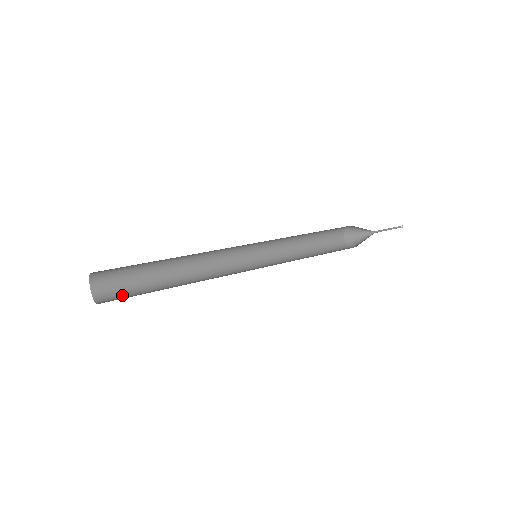
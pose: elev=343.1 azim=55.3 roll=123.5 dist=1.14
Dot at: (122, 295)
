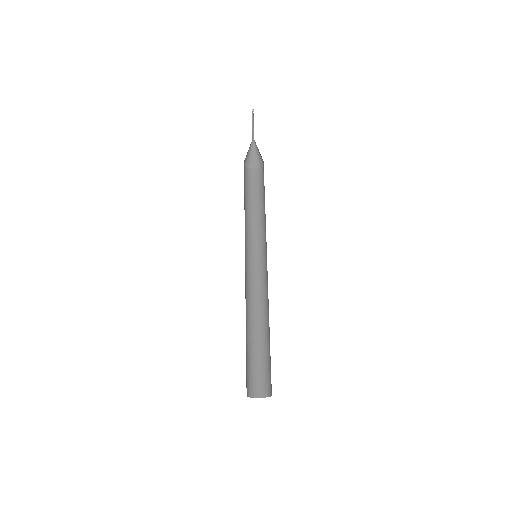
Dot at: (247, 374)
